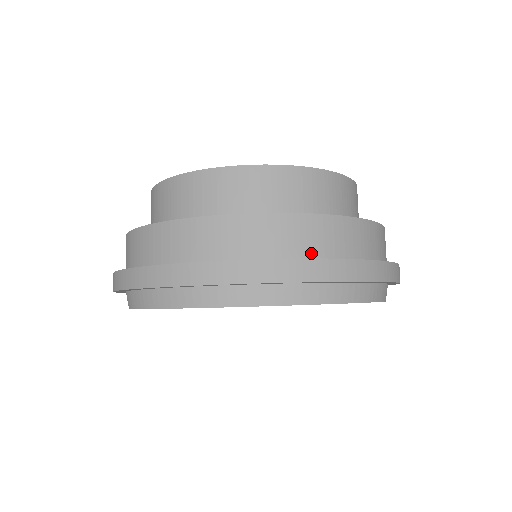
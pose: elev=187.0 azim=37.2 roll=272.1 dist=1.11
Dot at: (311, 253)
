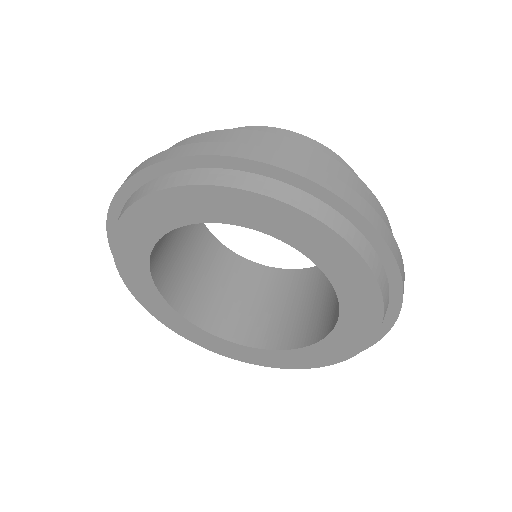
Dot at: occluded
